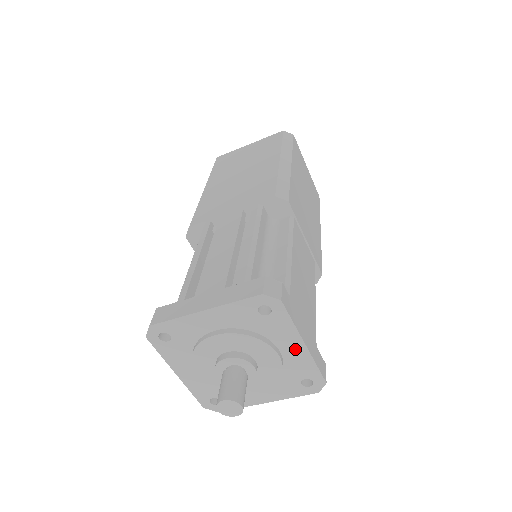
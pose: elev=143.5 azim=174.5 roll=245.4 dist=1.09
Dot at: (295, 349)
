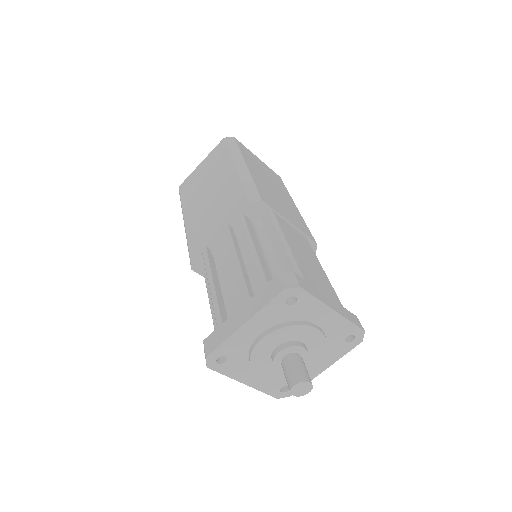
Dot at: (328, 318)
